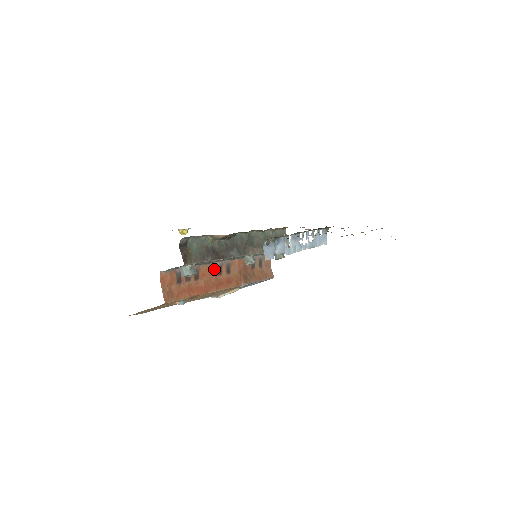
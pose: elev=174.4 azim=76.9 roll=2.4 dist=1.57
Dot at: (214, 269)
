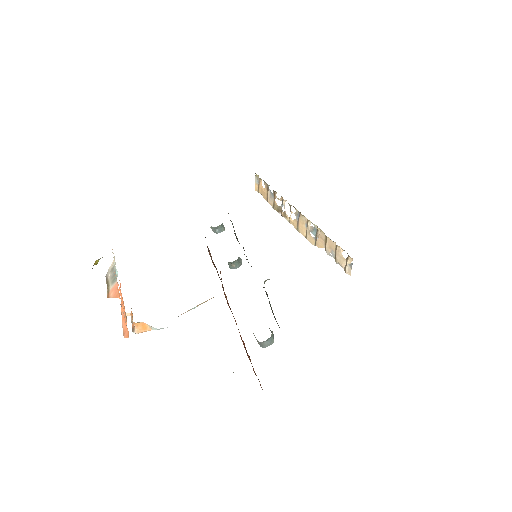
Dot at: occluded
